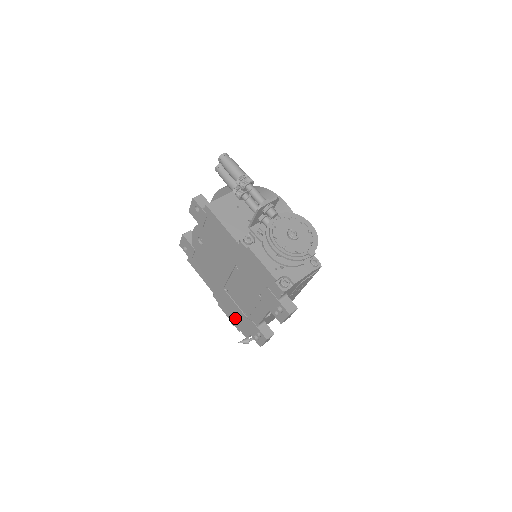
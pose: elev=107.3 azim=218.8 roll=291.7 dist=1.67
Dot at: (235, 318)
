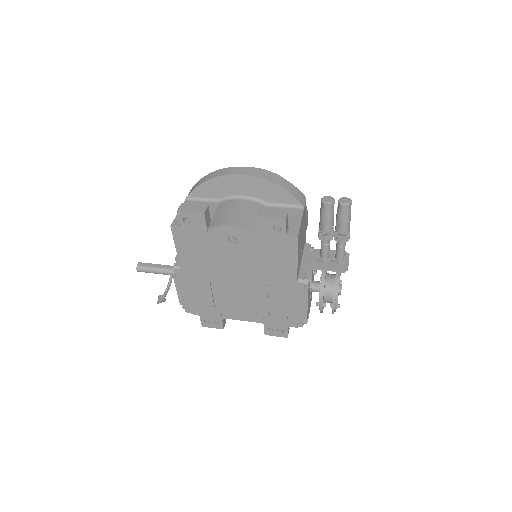
Dot at: (191, 298)
